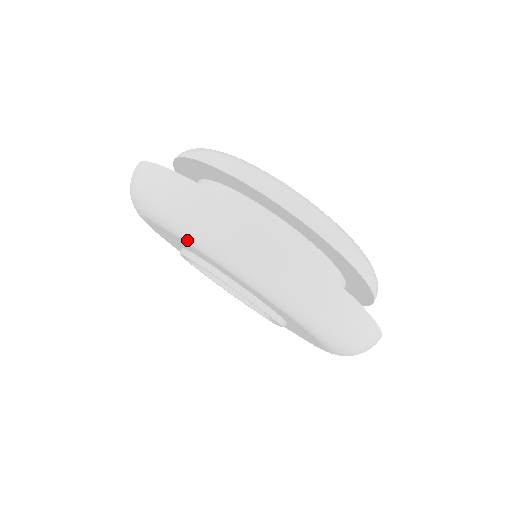
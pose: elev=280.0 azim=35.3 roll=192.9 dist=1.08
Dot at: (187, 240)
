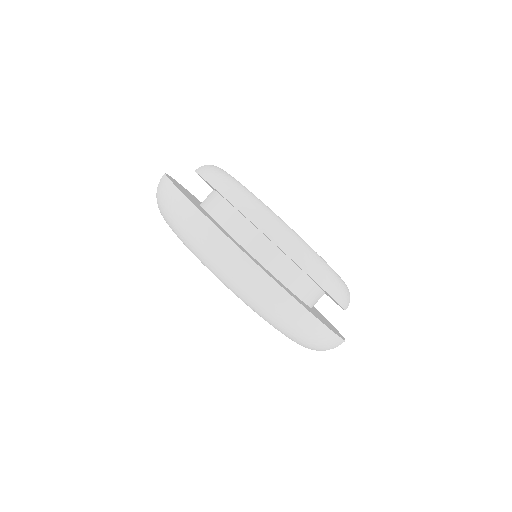
Dot at: (219, 279)
